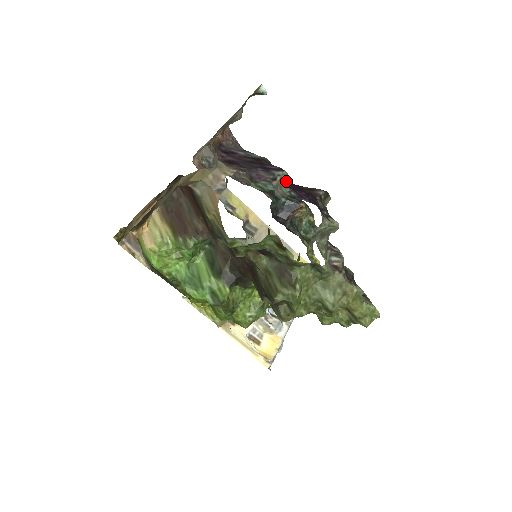
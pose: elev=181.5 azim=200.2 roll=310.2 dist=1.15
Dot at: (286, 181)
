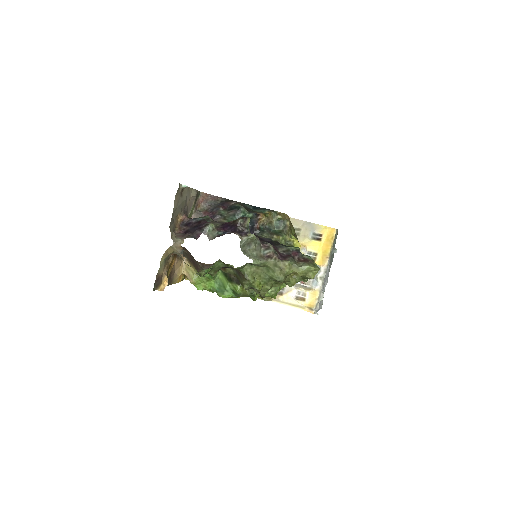
Dot at: (214, 228)
